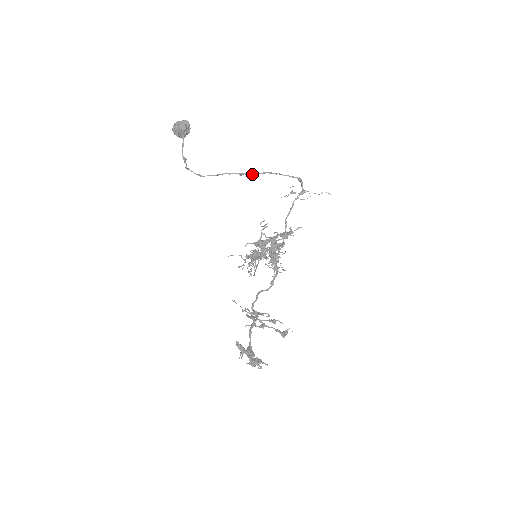
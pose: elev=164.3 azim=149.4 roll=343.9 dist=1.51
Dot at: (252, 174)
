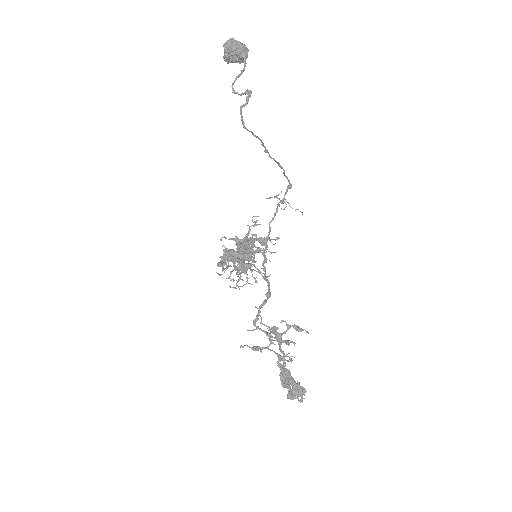
Dot at: (271, 157)
